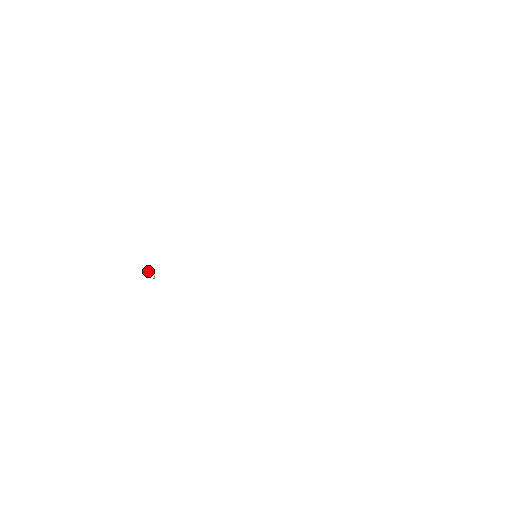
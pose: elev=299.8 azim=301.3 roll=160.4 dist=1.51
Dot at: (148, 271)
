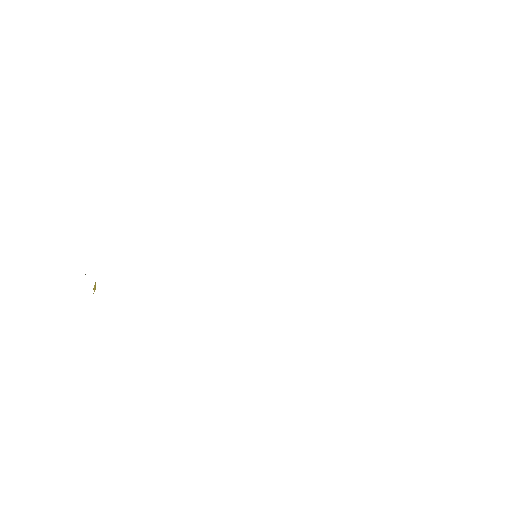
Dot at: occluded
